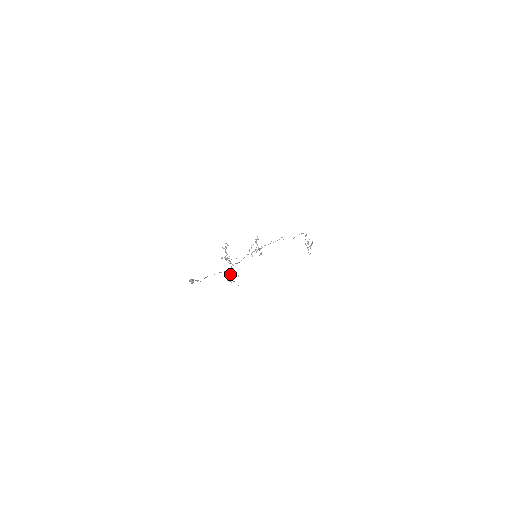
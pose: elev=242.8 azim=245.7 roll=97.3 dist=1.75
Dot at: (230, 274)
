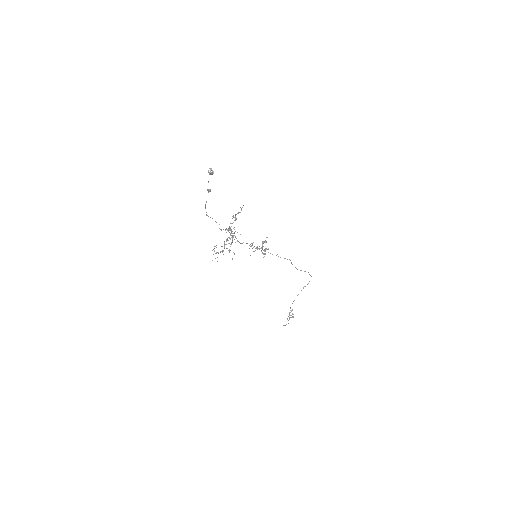
Dot at: (224, 246)
